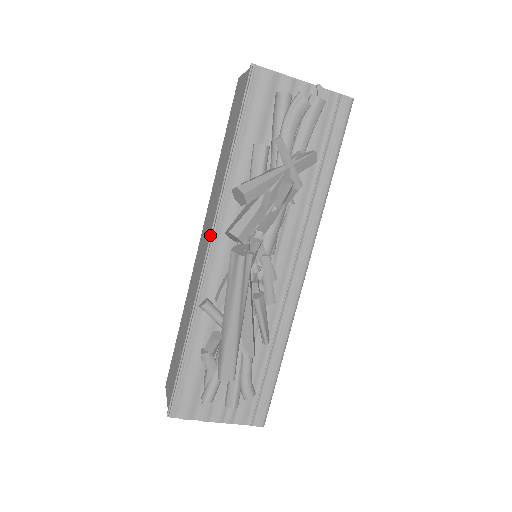
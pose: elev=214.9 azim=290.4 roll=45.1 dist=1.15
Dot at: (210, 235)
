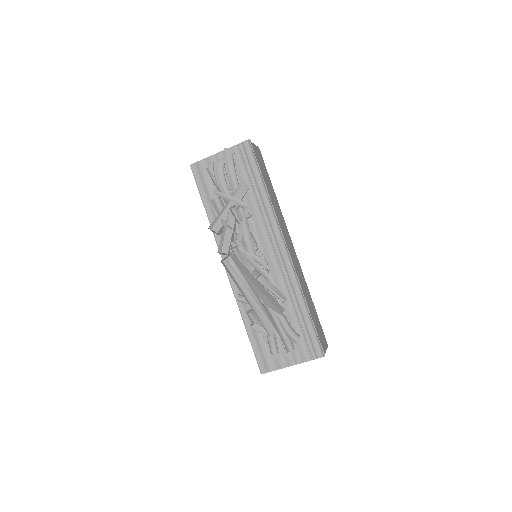
Dot at: occluded
